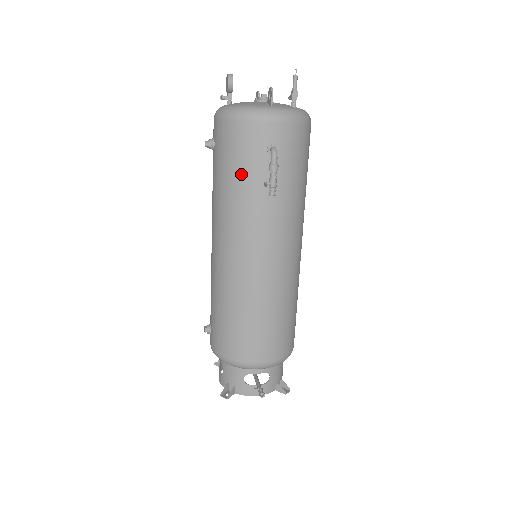
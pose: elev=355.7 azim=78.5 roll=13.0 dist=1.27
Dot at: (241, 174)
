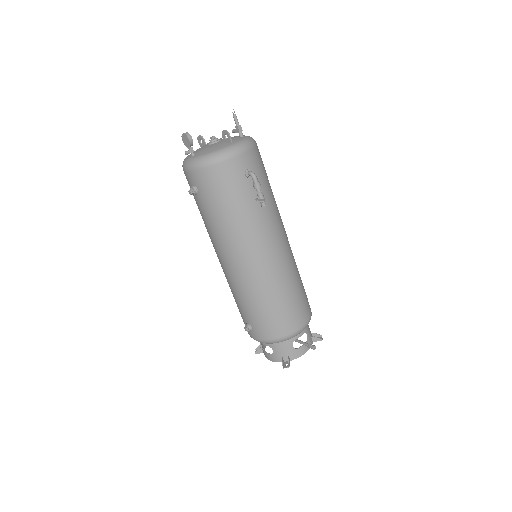
Dot at: (234, 201)
